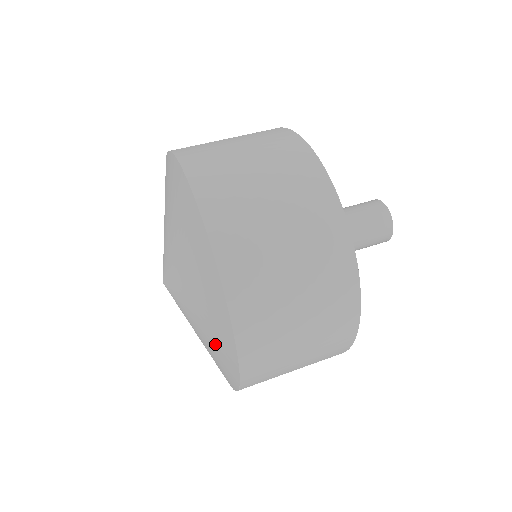
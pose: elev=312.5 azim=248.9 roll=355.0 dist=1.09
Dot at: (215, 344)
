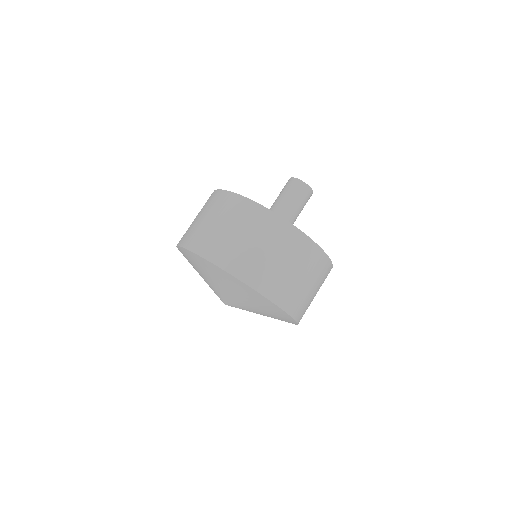
Dot at: occluded
